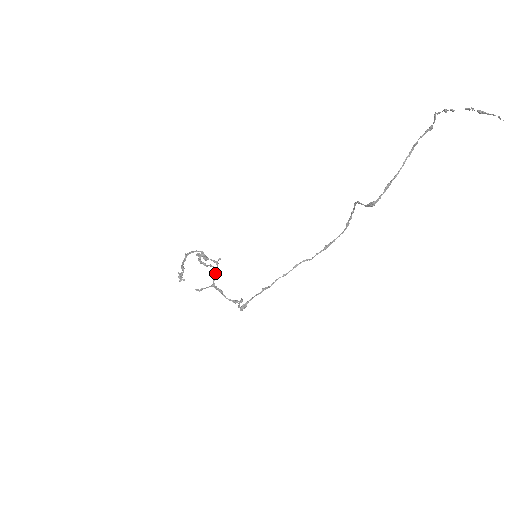
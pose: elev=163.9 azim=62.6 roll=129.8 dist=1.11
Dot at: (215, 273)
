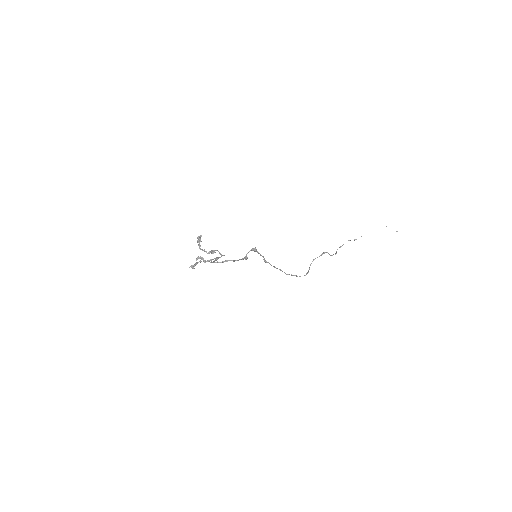
Dot at: (218, 258)
